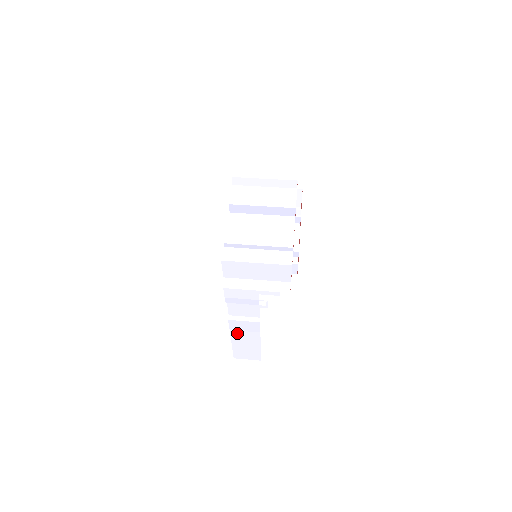
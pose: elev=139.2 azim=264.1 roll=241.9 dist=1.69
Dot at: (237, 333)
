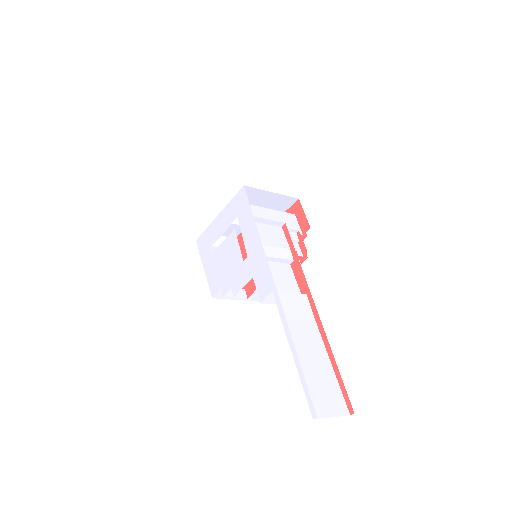
Dot at: (291, 328)
